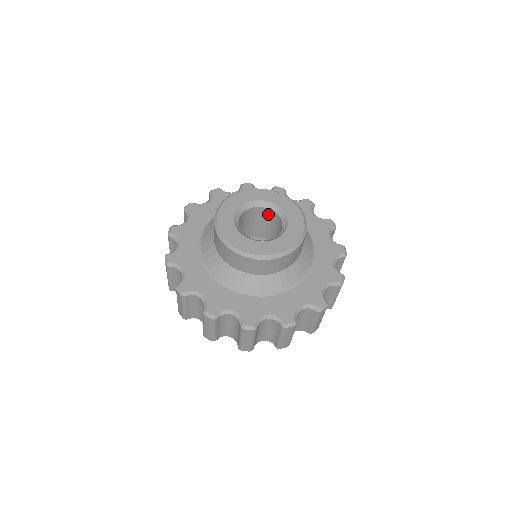
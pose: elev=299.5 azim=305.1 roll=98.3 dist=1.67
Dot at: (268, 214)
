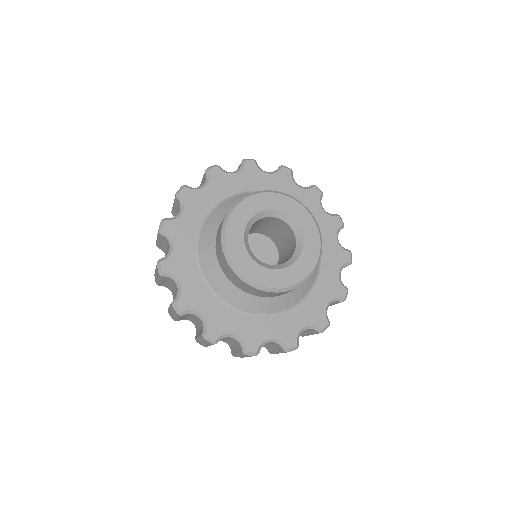
Dot at: (279, 222)
